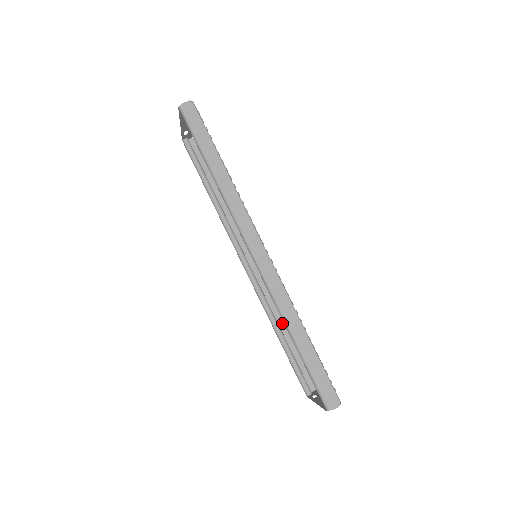
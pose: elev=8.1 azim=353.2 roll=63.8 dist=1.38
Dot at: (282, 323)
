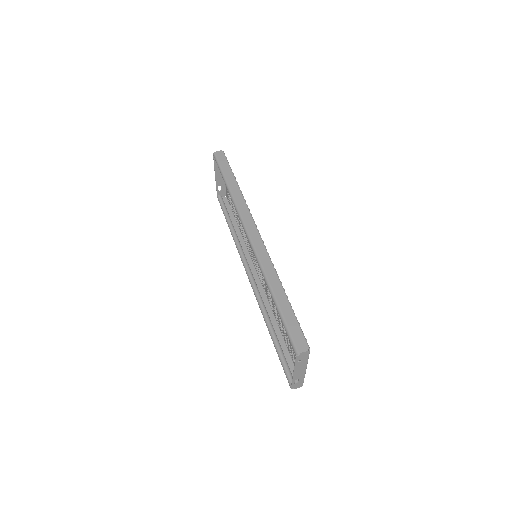
Dot at: (276, 325)
